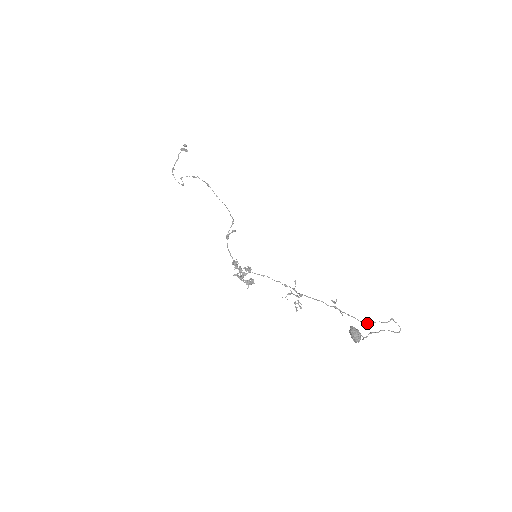
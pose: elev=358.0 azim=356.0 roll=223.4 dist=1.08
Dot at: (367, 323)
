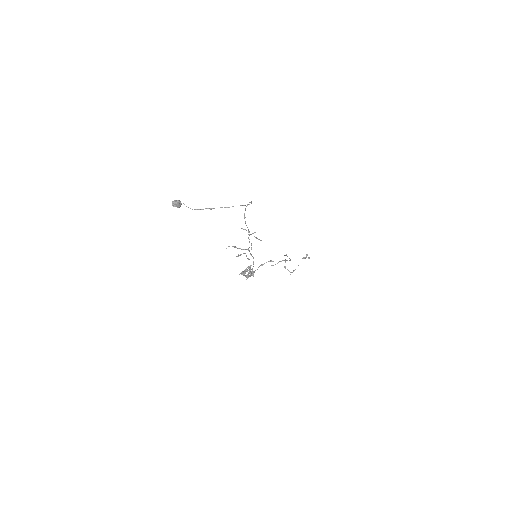
Dot at: (245, 221)
